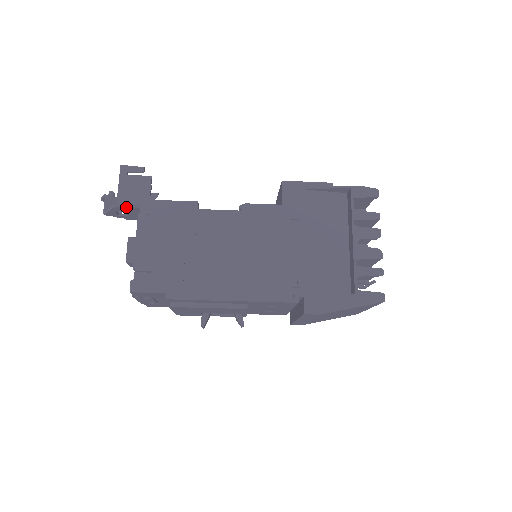
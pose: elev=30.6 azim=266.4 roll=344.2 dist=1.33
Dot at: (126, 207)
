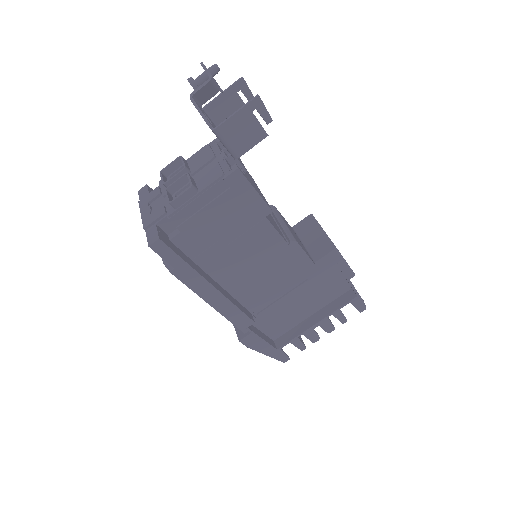
Dot at: (218, 137)
